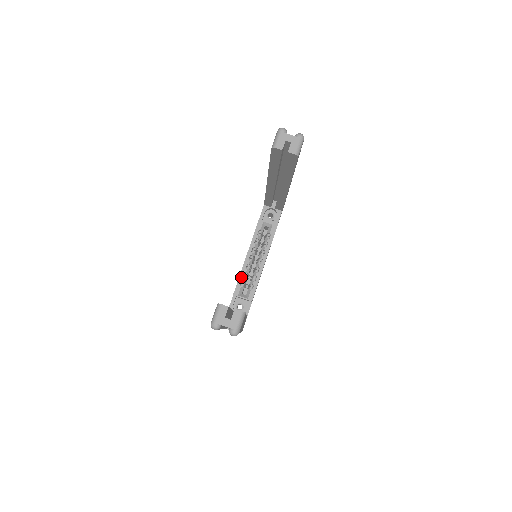
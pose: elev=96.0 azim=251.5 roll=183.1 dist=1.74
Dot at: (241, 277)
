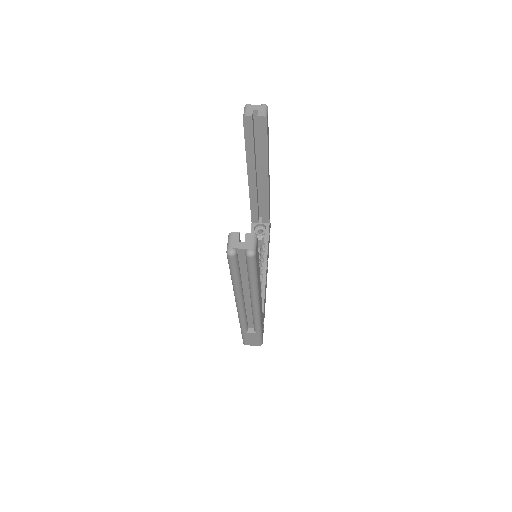
Dot at: occluded
